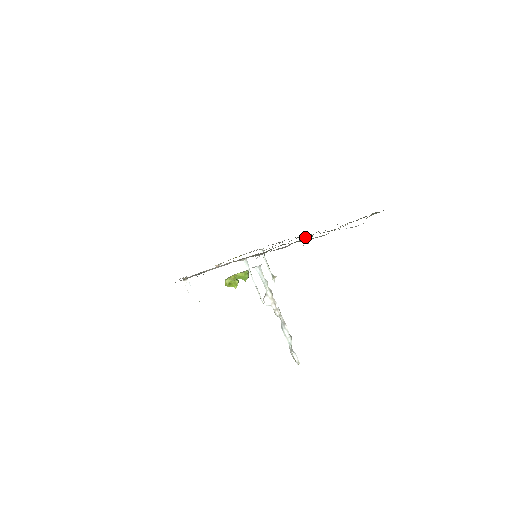
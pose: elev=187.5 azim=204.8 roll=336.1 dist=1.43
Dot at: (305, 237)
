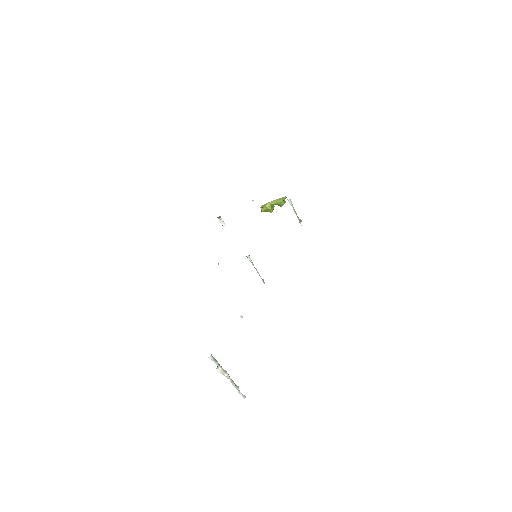
Dot at: occluded
